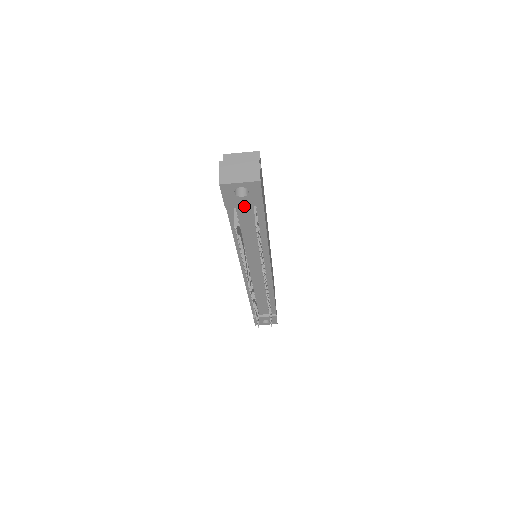
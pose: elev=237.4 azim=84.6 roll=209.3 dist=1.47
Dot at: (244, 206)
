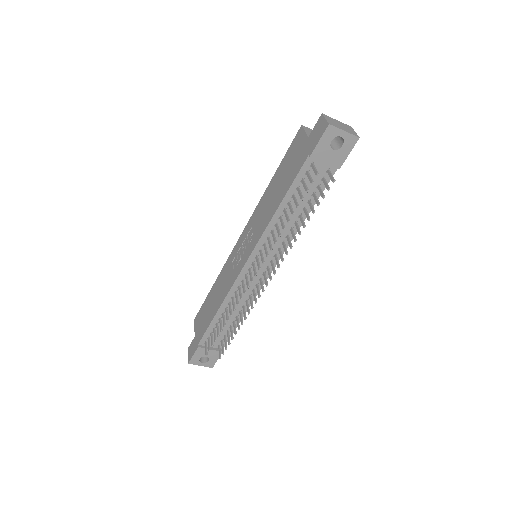
Dot at: (325, 162)
